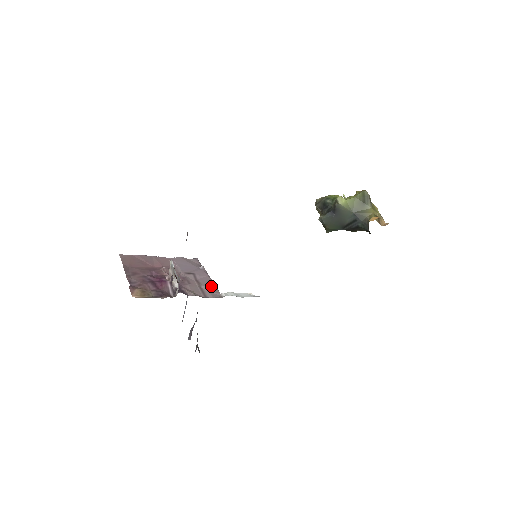
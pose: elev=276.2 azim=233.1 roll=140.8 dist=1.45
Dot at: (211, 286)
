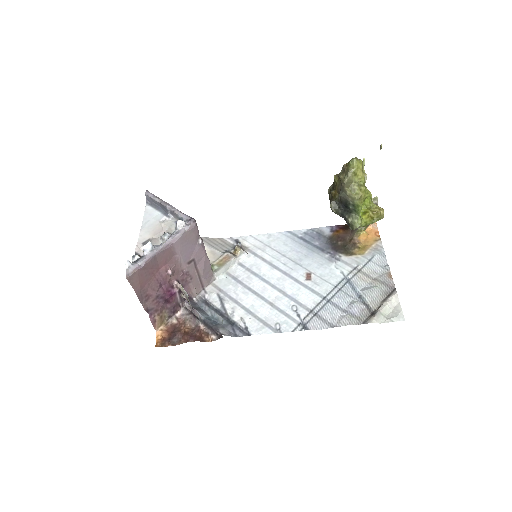
Dot at: (207, 269)
